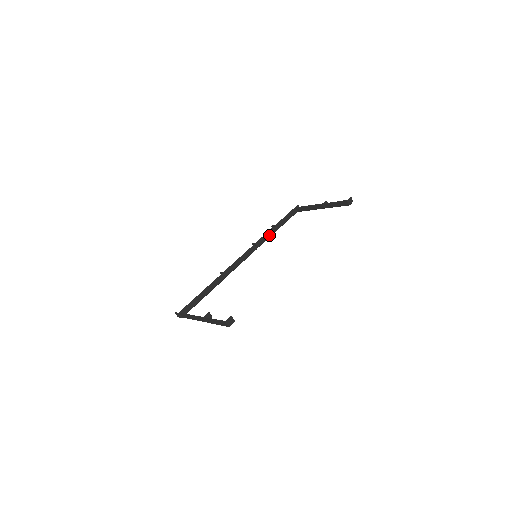
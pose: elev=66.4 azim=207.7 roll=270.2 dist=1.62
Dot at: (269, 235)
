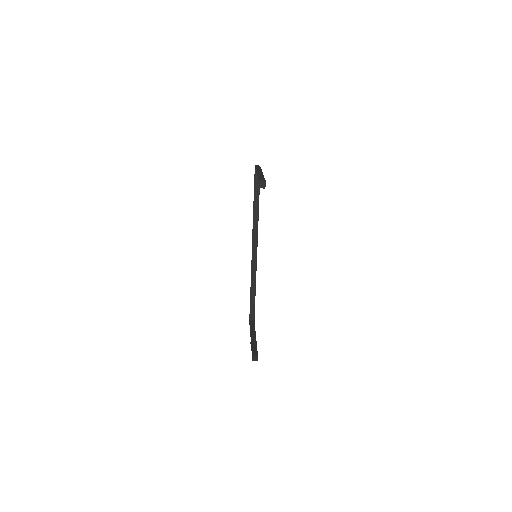
Dot at: (256, 218)
